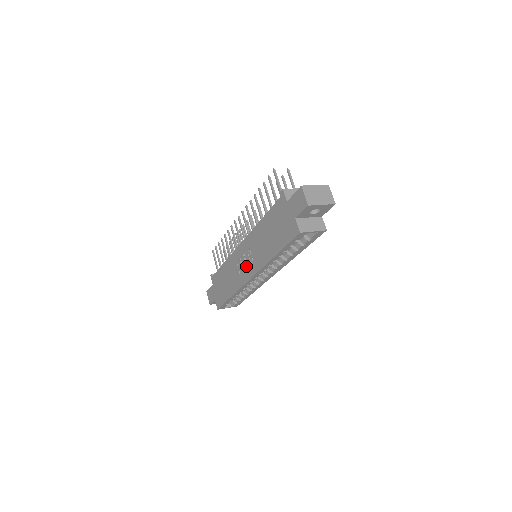
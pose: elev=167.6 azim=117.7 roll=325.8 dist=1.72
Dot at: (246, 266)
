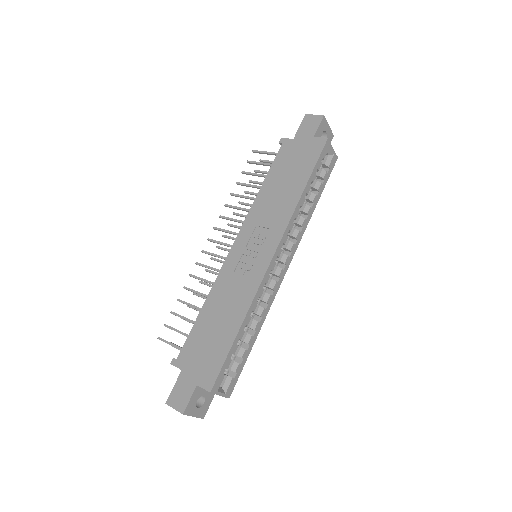
Dot at: (256, 254)
